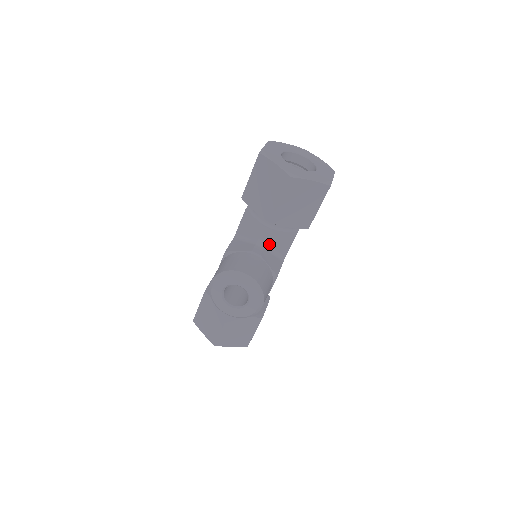
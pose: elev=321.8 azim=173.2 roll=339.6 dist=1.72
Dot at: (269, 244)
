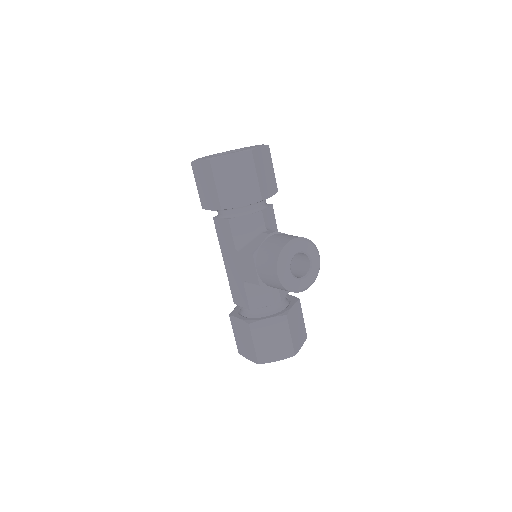
Dot at: (266, 226)
